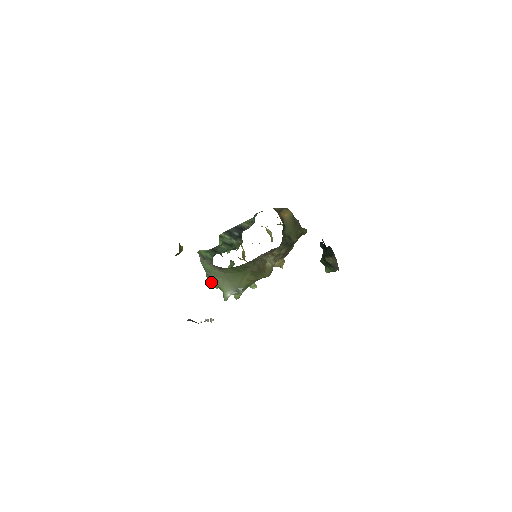
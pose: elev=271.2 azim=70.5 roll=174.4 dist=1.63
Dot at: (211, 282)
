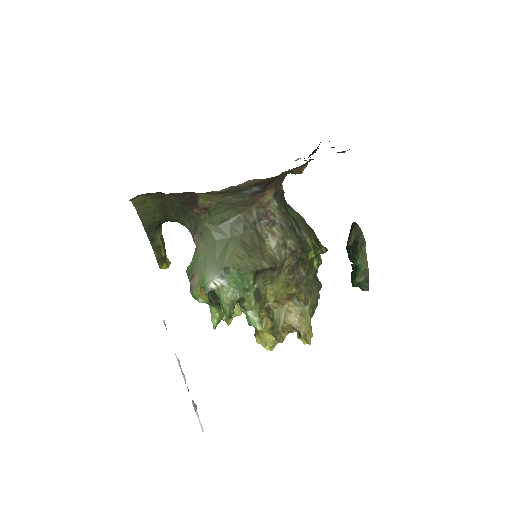
Dot at: (193, 288)
